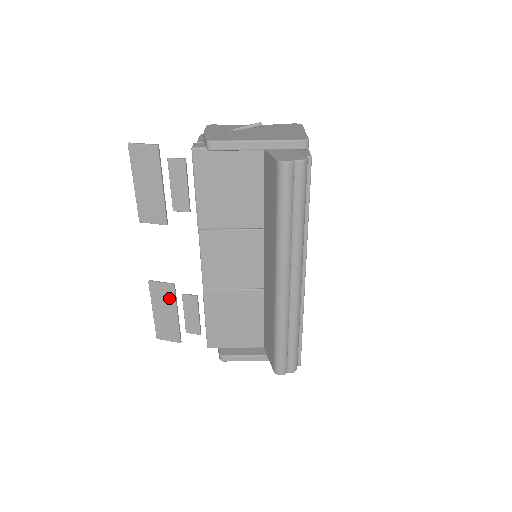
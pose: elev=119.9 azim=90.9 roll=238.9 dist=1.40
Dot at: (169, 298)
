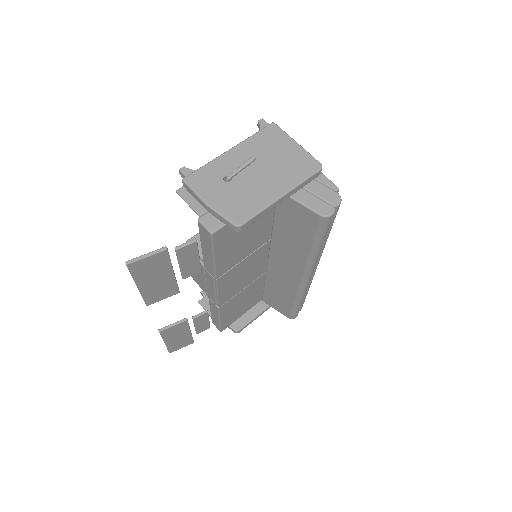
Dot at: (182, 329)
